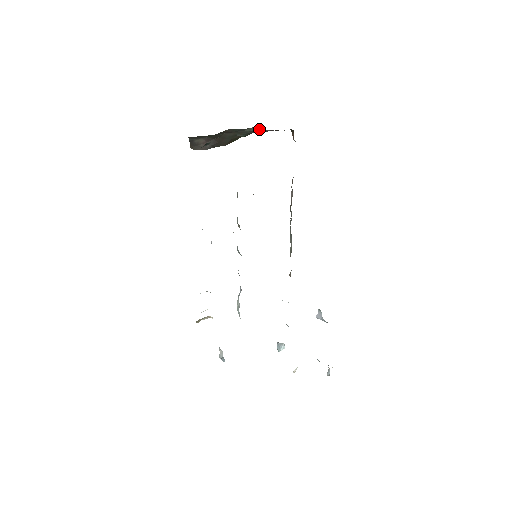
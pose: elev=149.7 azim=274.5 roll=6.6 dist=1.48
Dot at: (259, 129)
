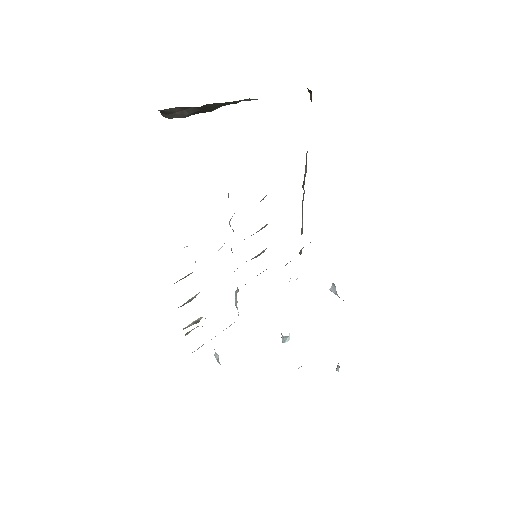
Dot at: occluded
